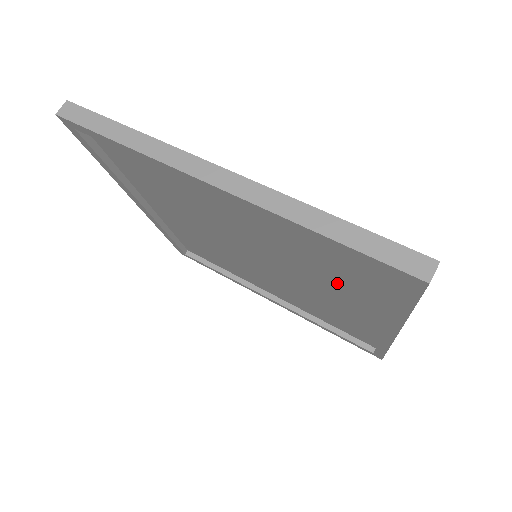
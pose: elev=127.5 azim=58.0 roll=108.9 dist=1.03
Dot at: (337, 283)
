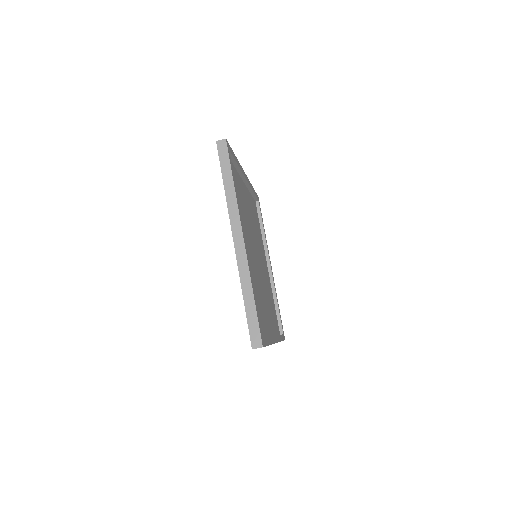
Dot at: (261, 306)
